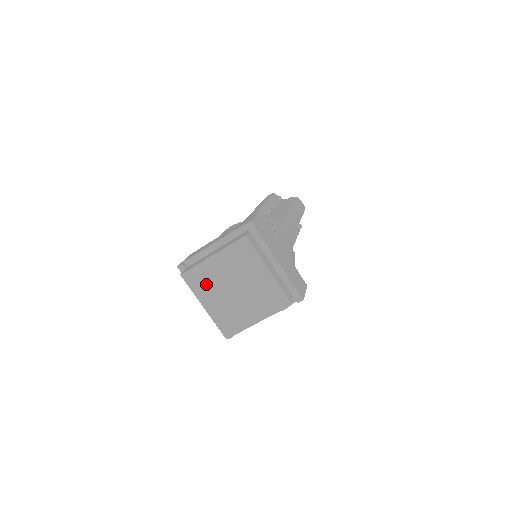
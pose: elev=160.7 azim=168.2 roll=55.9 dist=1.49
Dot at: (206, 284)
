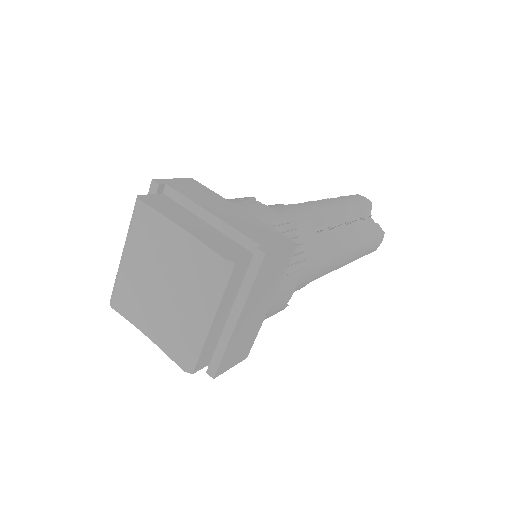
Dot at: (147, 240)
